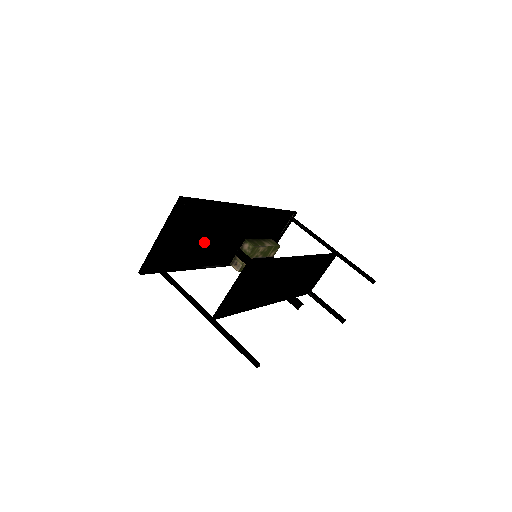
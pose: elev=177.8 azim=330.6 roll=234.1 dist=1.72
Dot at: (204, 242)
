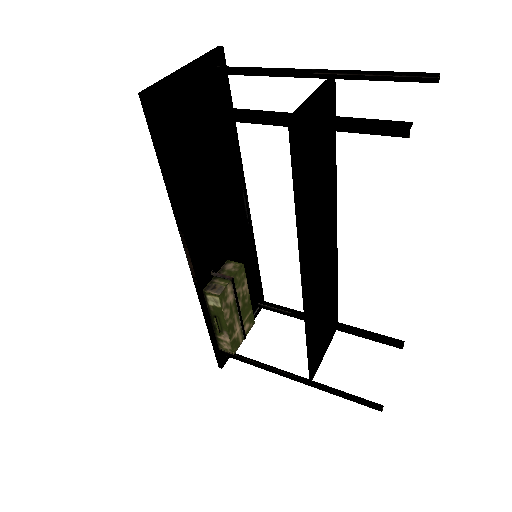
Dot at: (201, 183)
